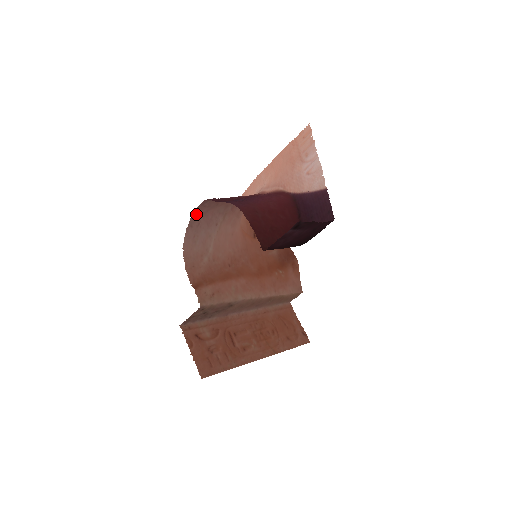
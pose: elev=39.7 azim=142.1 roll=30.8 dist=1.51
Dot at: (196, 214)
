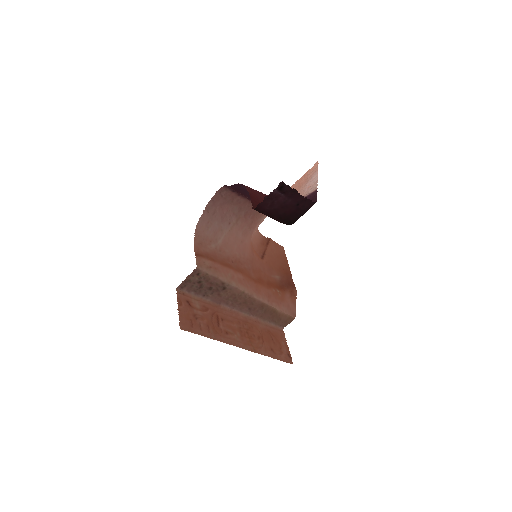
Dot at: (214, 201)
